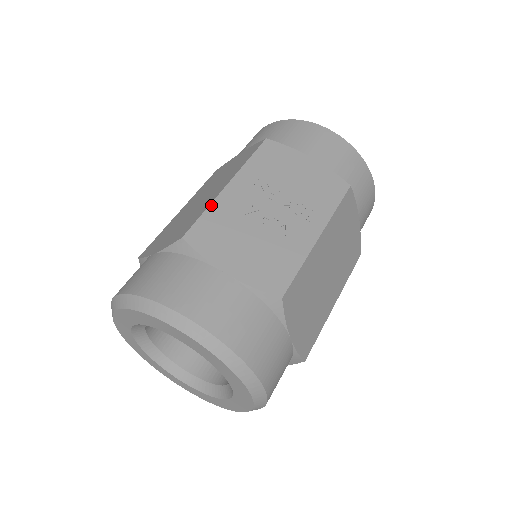
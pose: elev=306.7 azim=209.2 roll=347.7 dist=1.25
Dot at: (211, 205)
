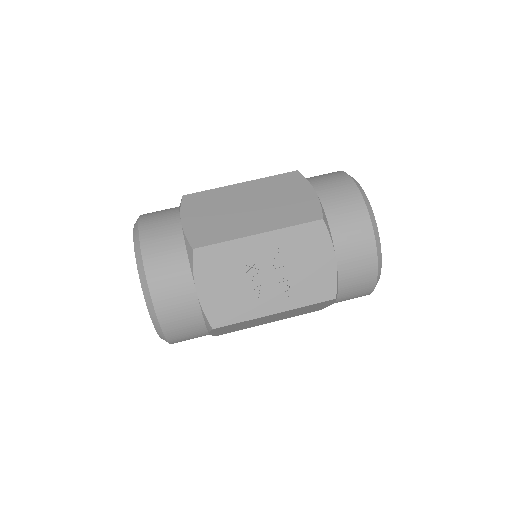
Dot at: (232, 241)
